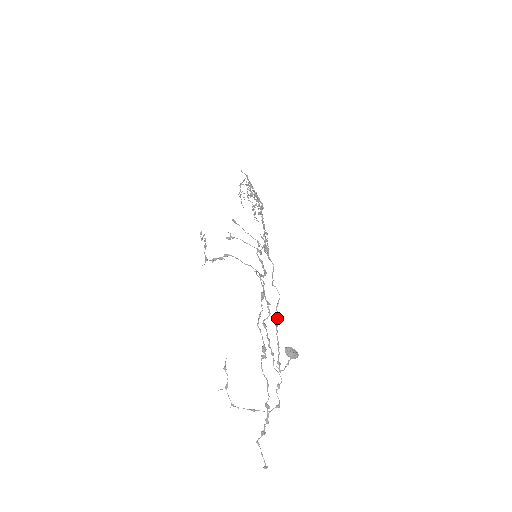
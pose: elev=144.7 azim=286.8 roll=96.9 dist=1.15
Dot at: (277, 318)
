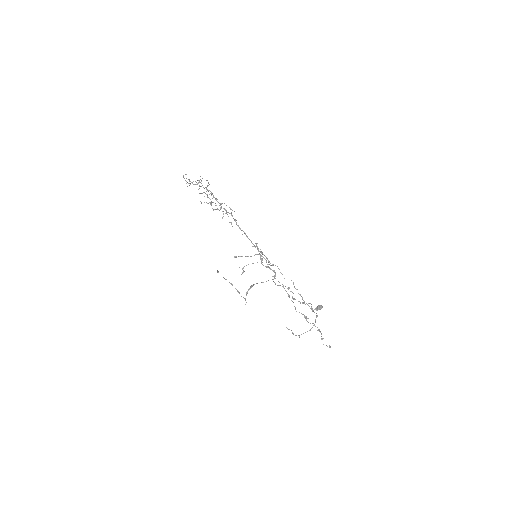
Dot at: (300, 295)
